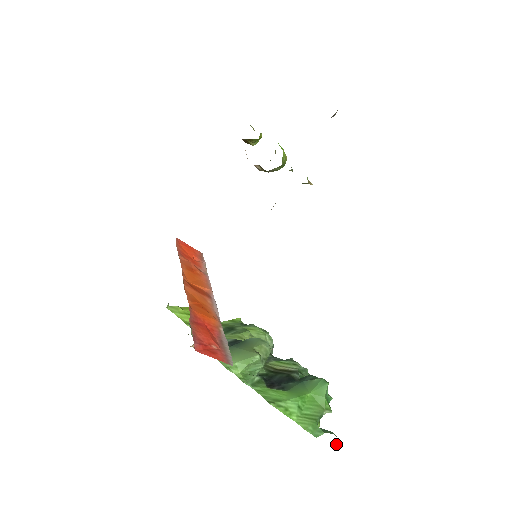
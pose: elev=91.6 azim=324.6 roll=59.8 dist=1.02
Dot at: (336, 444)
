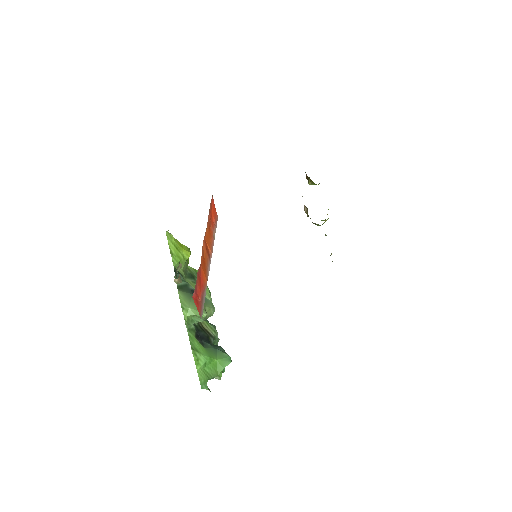
Dot at: occluded
